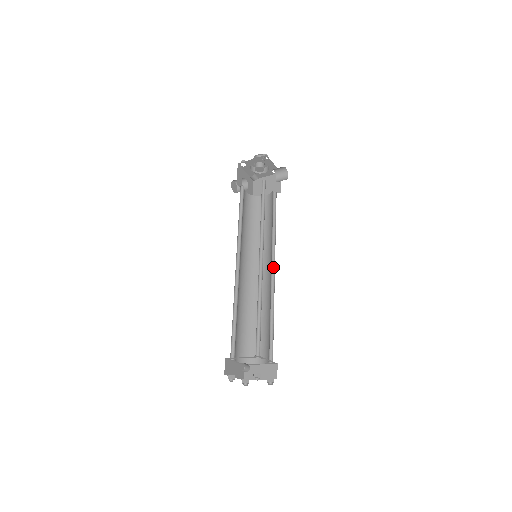
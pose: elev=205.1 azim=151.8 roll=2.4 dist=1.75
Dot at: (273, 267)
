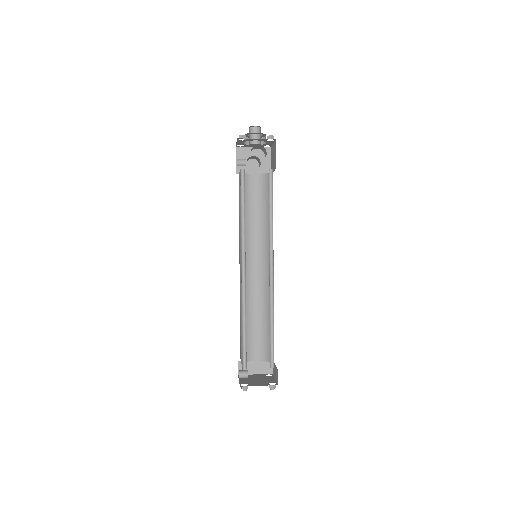
Dot at: (273, 265)
